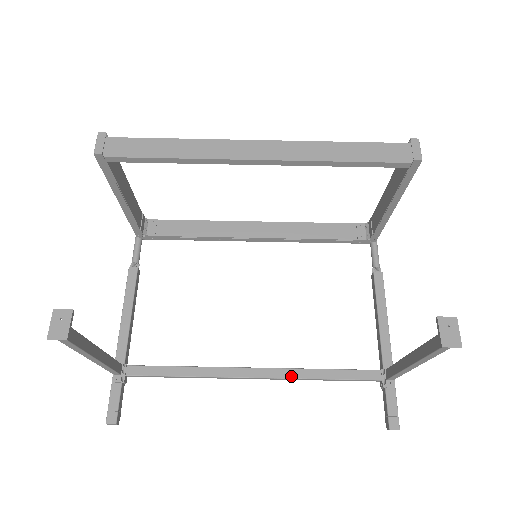
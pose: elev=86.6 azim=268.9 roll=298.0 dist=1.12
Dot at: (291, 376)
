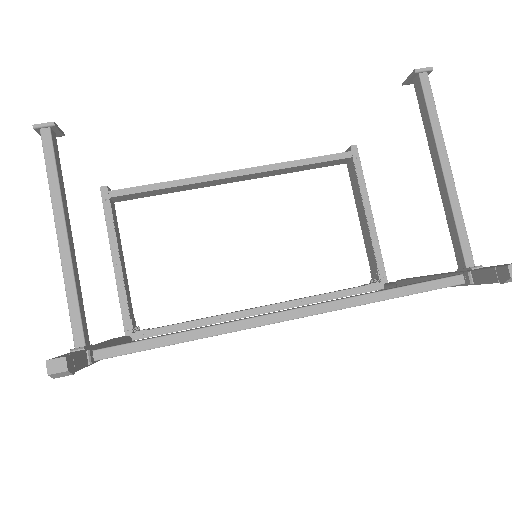
Dot at: (339, 299)
